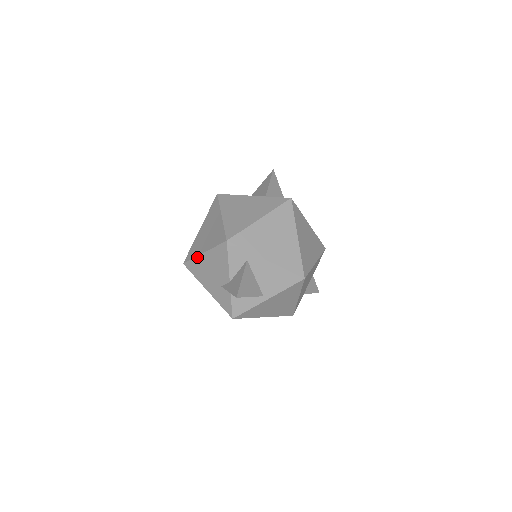
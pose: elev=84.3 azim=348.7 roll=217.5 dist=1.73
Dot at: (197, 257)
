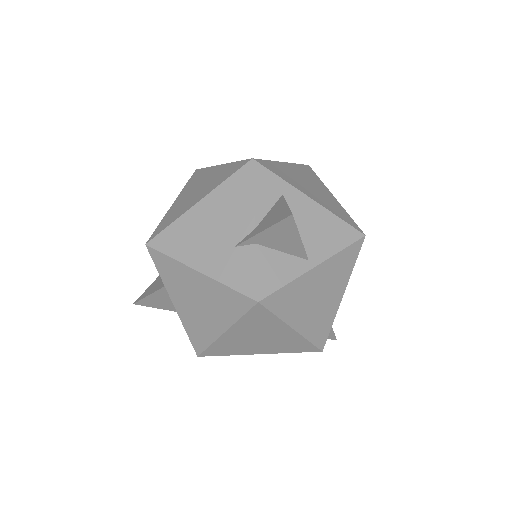
Dot at: (181, 216)
